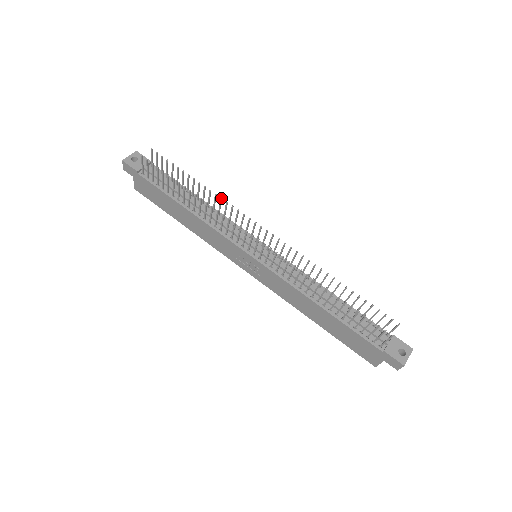
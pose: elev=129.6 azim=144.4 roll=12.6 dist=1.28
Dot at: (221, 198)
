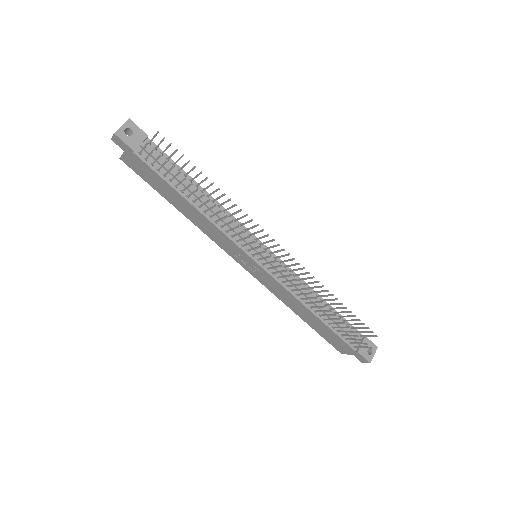
Dot at: (236, 205)
